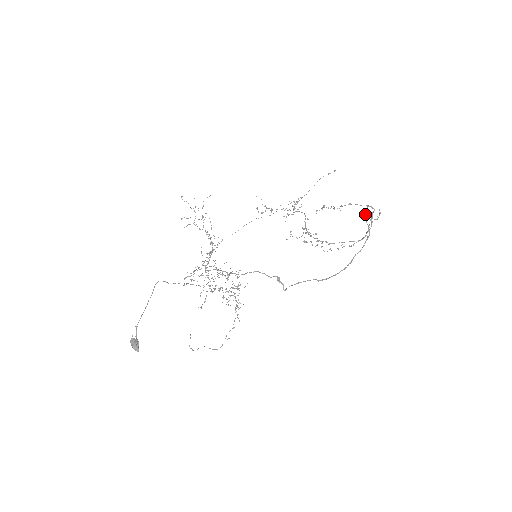
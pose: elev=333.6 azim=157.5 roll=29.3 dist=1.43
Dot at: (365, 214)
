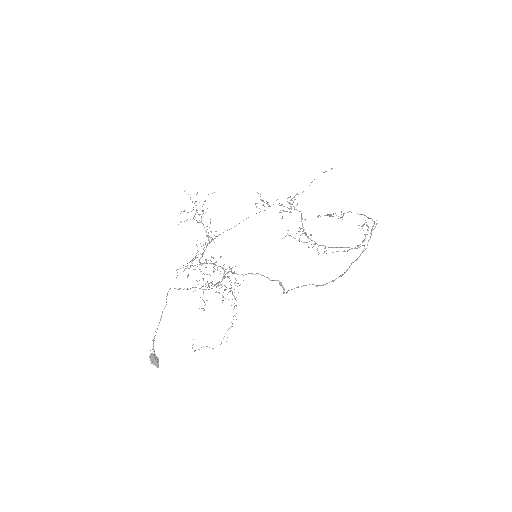
Dot at: (364, 224)
